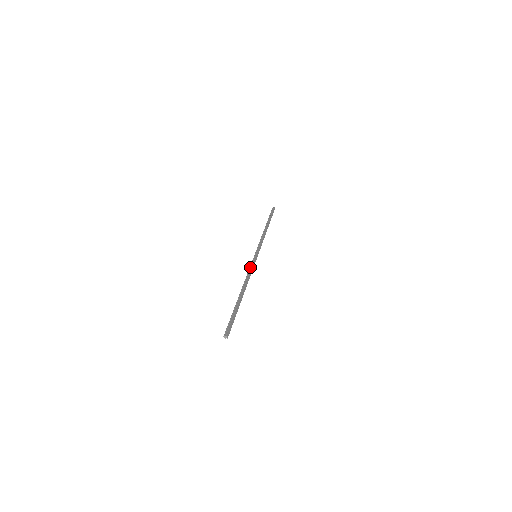
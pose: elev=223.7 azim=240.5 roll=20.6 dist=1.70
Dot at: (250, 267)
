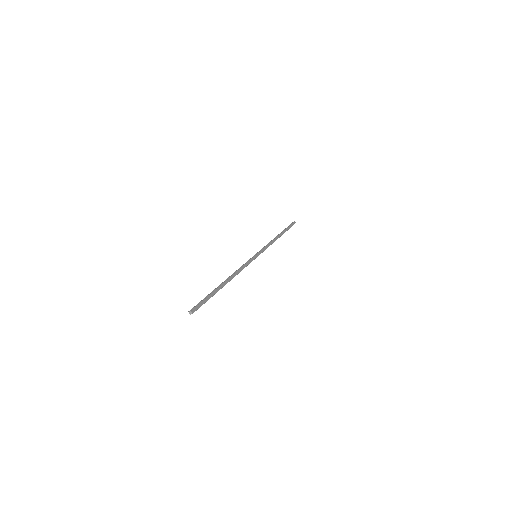
Dot at: (245, 263)
